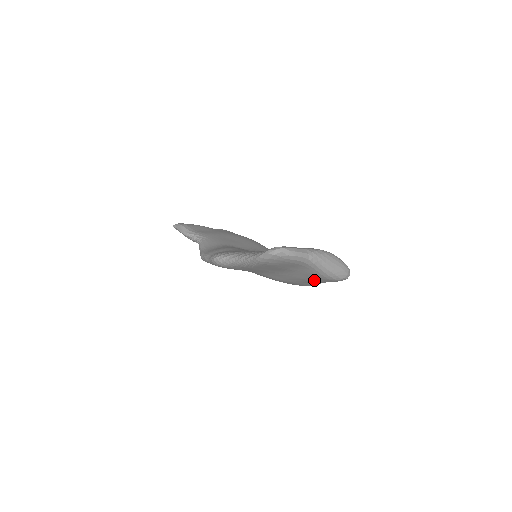
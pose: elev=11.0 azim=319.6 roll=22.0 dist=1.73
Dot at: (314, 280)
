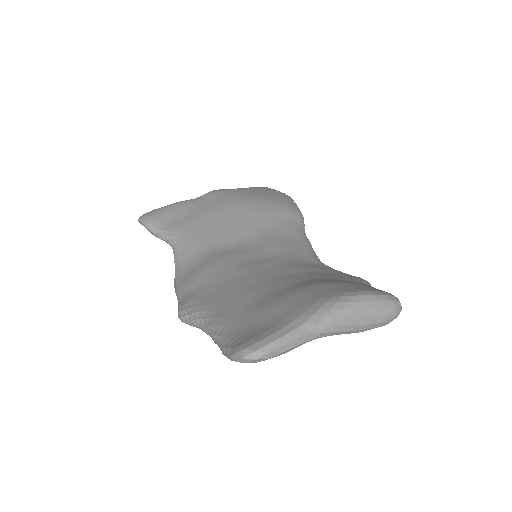
Dot at: occluded
